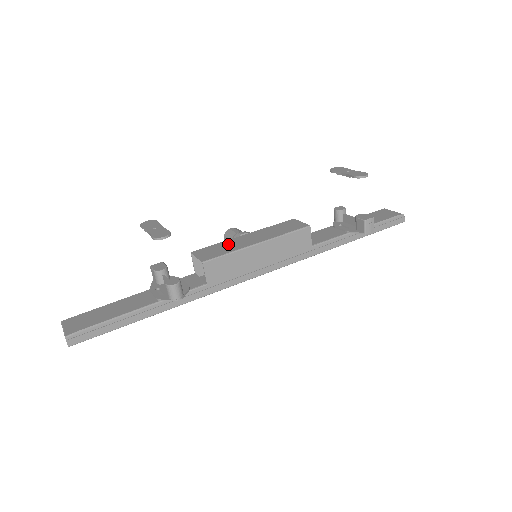
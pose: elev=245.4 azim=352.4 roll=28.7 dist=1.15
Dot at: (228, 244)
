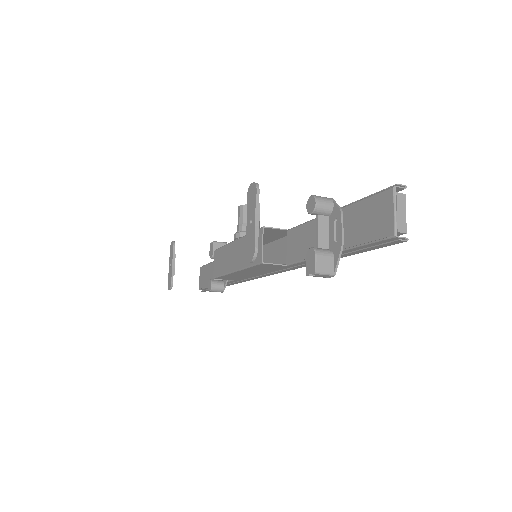
Dot at: (225, 255)
